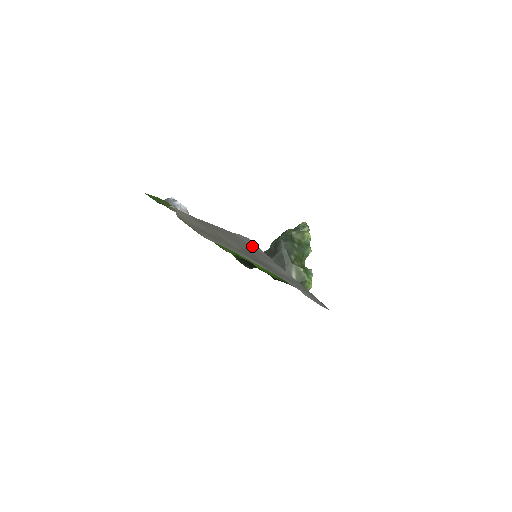
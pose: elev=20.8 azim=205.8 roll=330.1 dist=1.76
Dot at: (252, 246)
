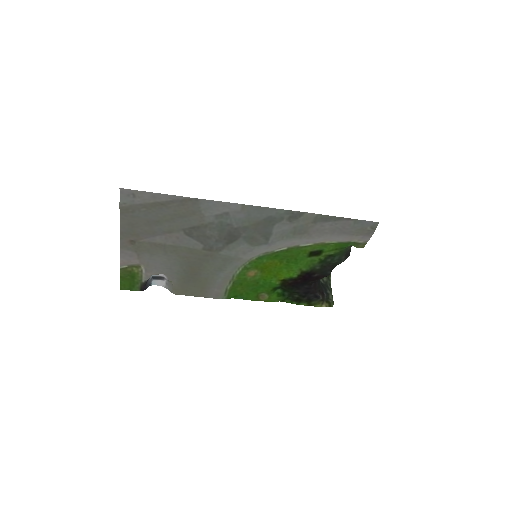
Dot at: (150, 202)
